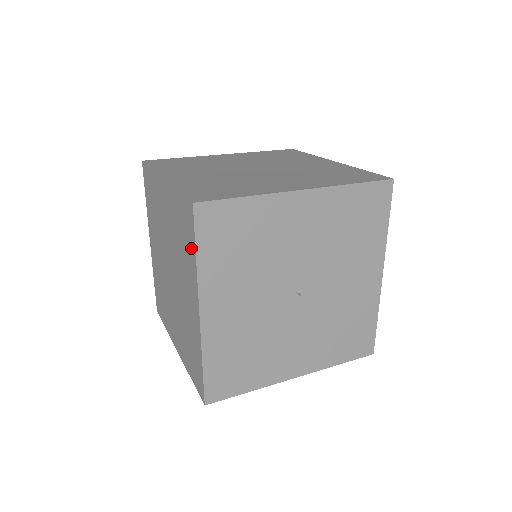
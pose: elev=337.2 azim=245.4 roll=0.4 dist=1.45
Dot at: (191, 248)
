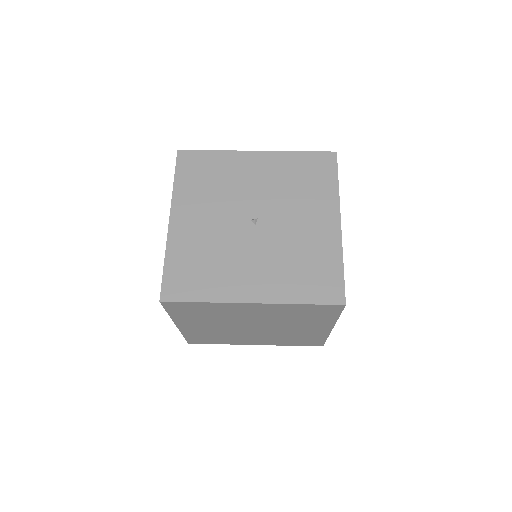
Dot at: occluded
